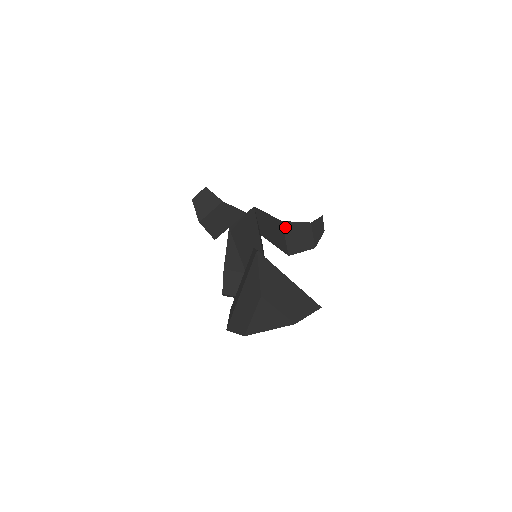
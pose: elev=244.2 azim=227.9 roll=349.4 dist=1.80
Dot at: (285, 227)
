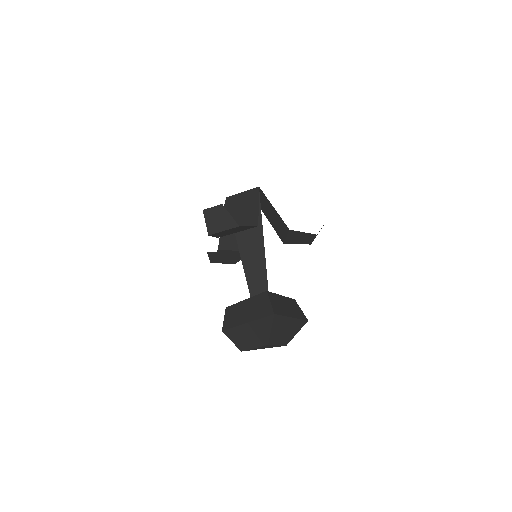
Dot at: (290, 232)
